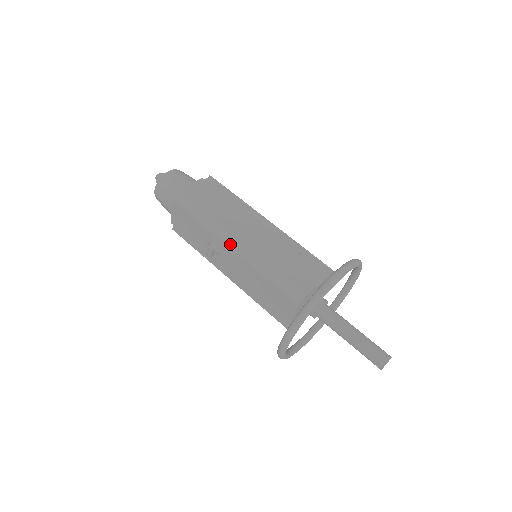
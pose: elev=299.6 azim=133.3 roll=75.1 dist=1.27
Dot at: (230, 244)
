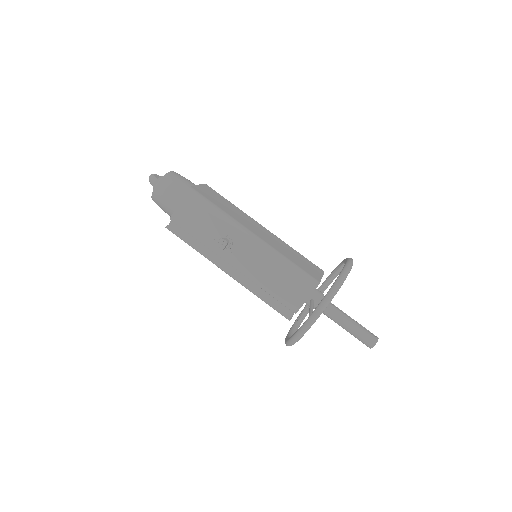
Dot at: (249, 237)
